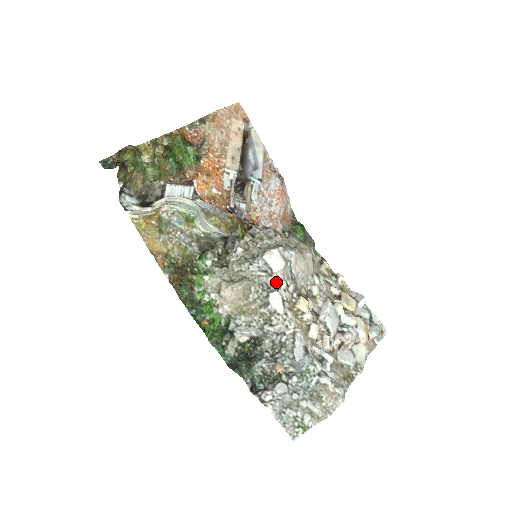
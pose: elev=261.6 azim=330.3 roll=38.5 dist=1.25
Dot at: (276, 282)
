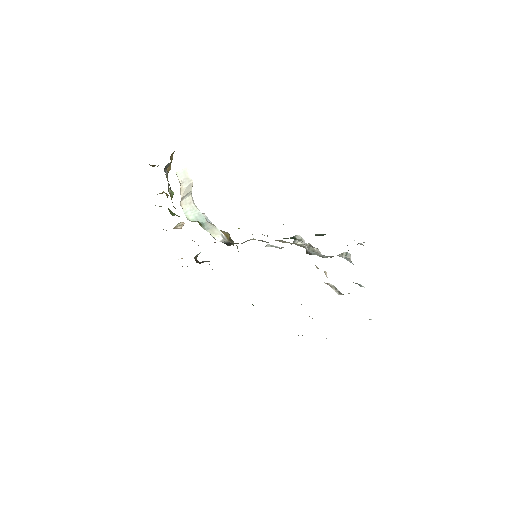
Dot at: occluded
